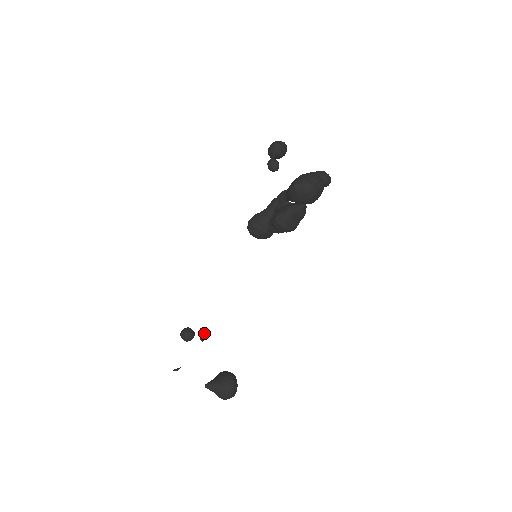
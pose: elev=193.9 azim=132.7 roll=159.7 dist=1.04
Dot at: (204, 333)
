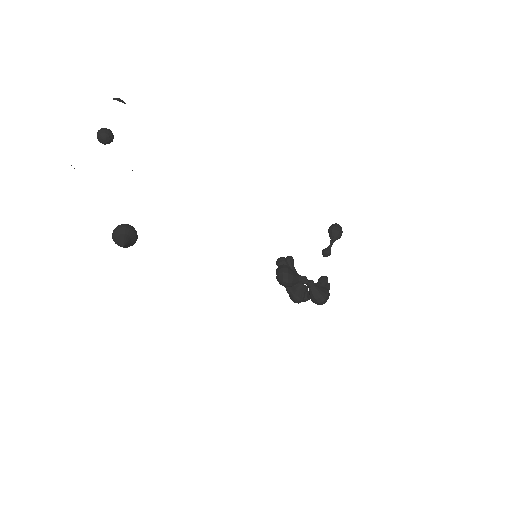
Dot at: occluded
